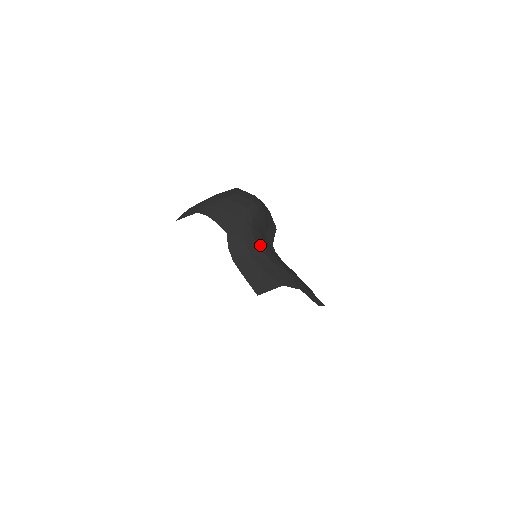
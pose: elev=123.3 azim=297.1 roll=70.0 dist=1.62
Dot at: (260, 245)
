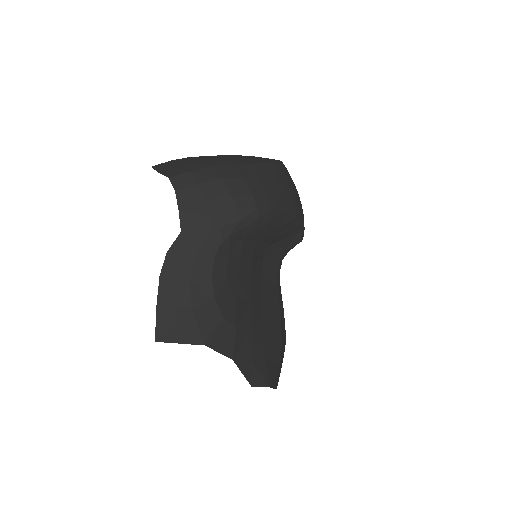
Dot at: (218, 272)
